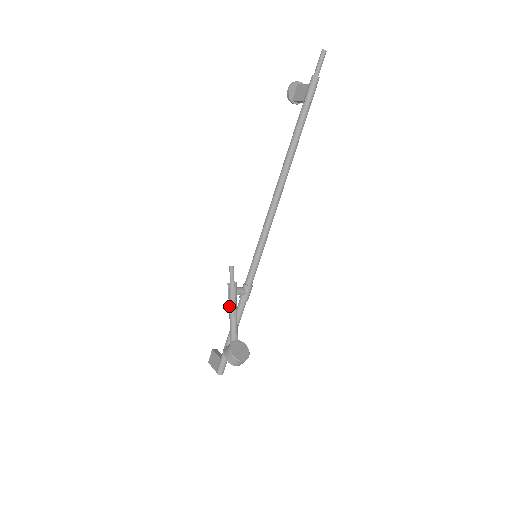
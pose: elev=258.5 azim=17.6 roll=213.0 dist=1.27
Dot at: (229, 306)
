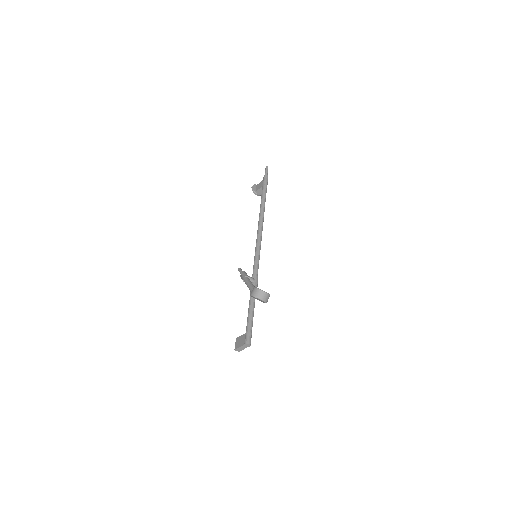
Dot at: (245, 281)
